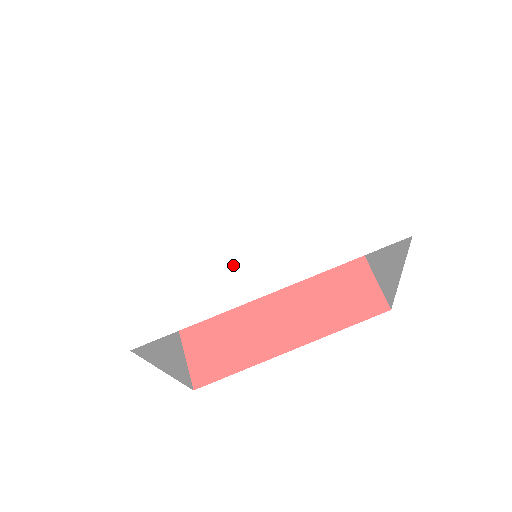
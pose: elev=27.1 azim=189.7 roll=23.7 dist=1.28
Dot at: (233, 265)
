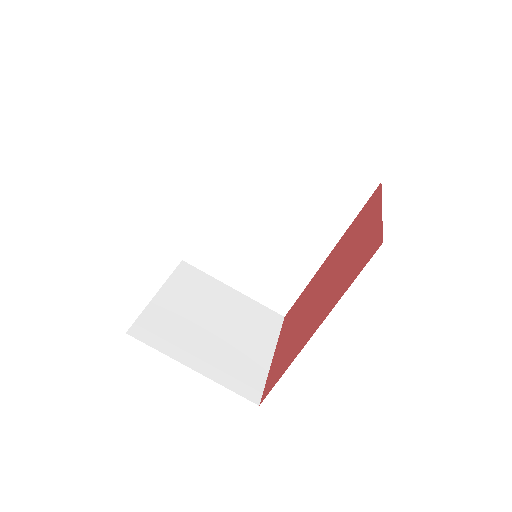
Dot at: occluded
